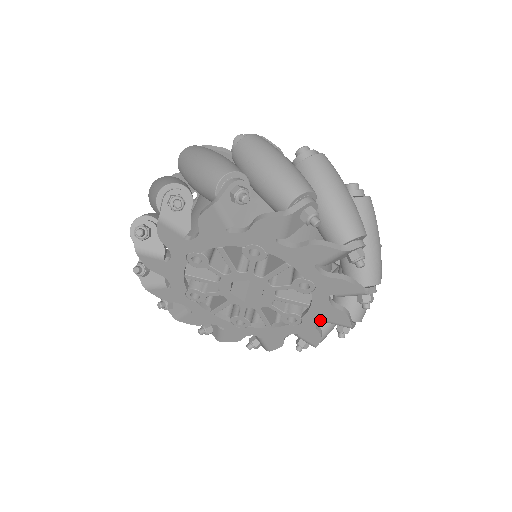
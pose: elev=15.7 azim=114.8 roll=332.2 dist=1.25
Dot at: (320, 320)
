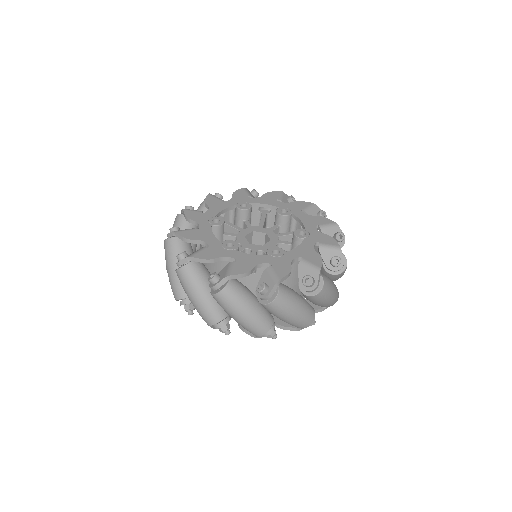
Dot at: occluded
